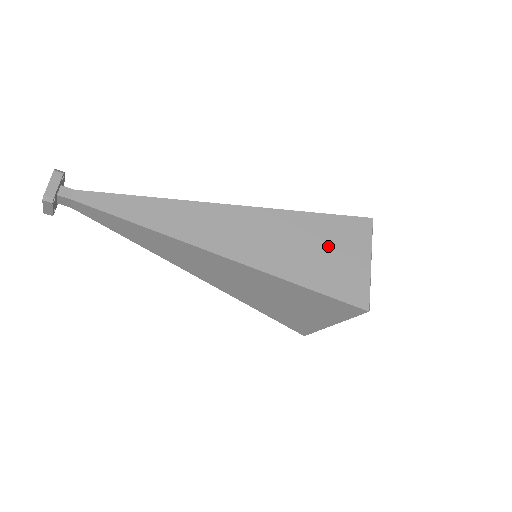
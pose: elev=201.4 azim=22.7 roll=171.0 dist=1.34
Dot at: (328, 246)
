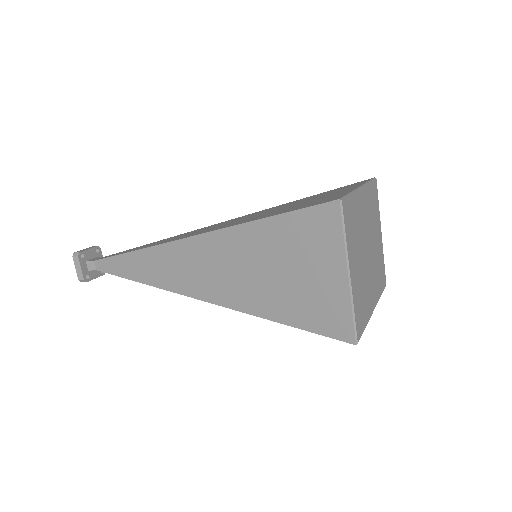
Dot at: (289, 263)
